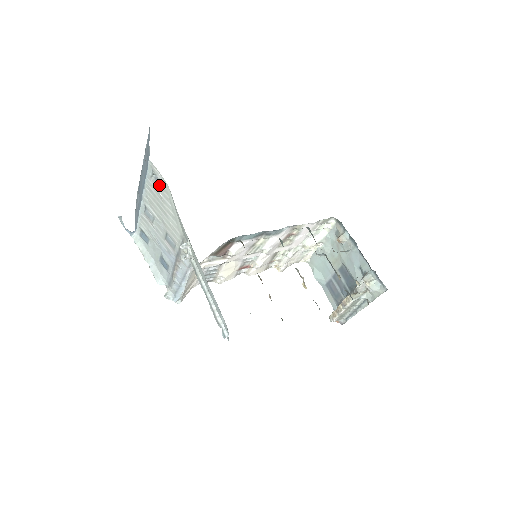
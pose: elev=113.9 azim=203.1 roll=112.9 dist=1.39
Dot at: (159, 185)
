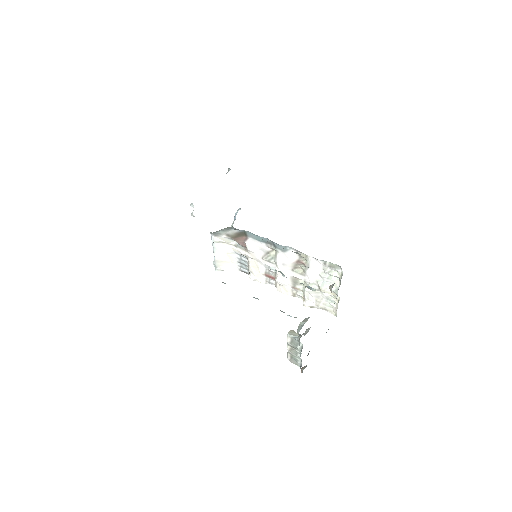
Dot at: occluded
